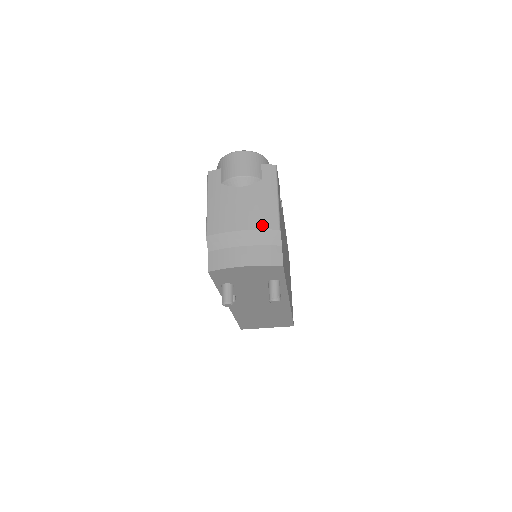
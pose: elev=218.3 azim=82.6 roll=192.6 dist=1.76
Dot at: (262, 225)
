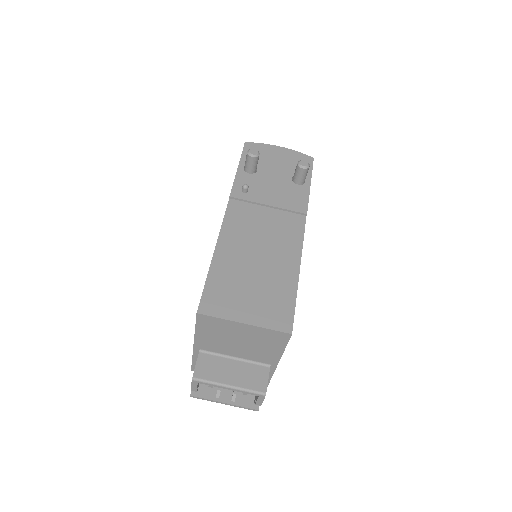
Dot at: occluded
